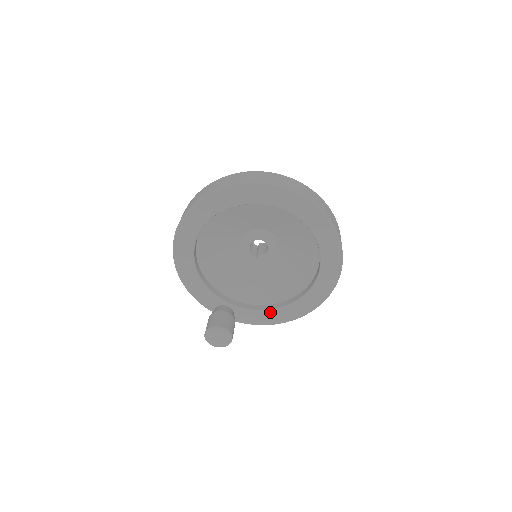
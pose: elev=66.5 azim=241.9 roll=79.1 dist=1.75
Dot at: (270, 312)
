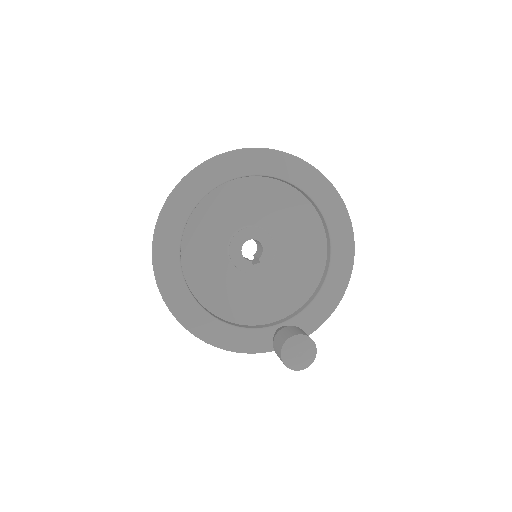
Dot at: (323, 293)
